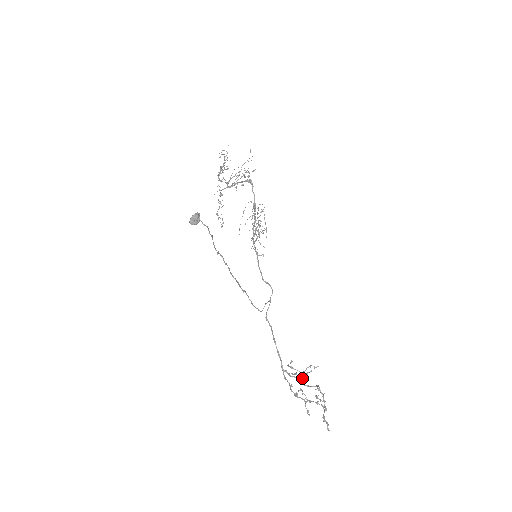
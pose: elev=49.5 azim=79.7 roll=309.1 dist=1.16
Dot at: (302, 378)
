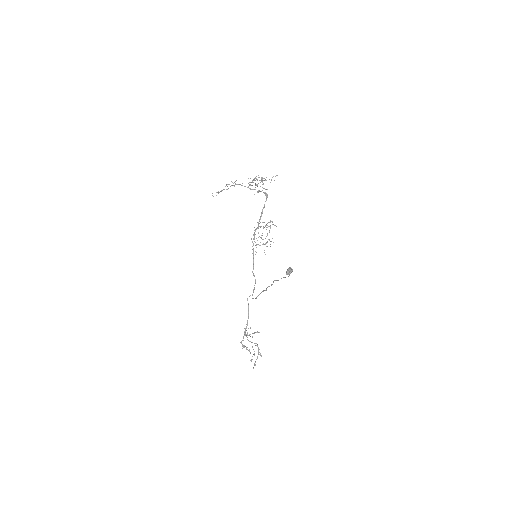
Dot at: occluded
